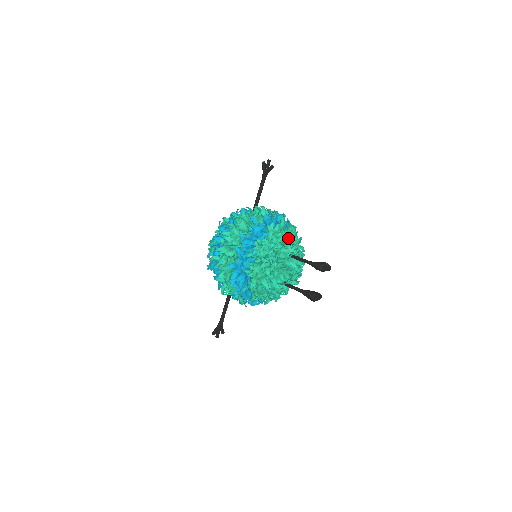
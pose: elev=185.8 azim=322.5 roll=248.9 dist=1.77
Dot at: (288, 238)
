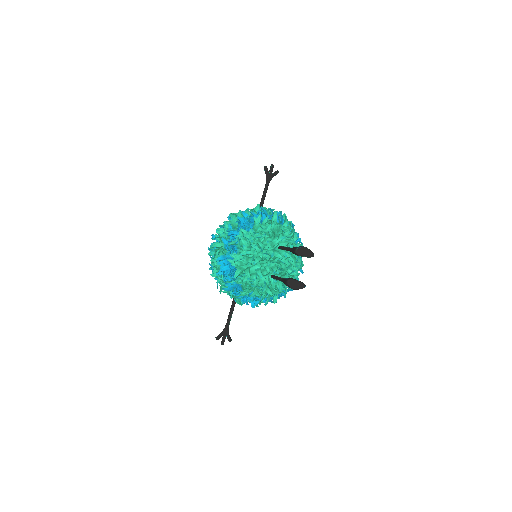
Dot at: (280, 232)
